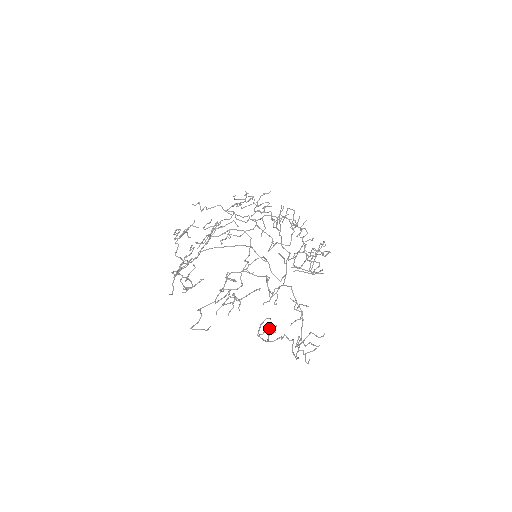
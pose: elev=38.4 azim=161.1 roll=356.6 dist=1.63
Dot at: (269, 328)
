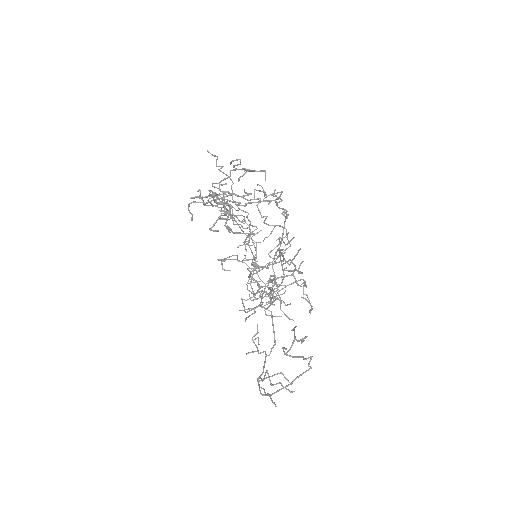
Dot at: (303, 338)
